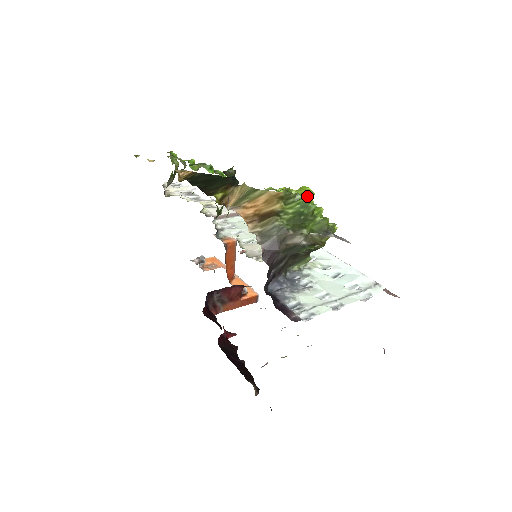
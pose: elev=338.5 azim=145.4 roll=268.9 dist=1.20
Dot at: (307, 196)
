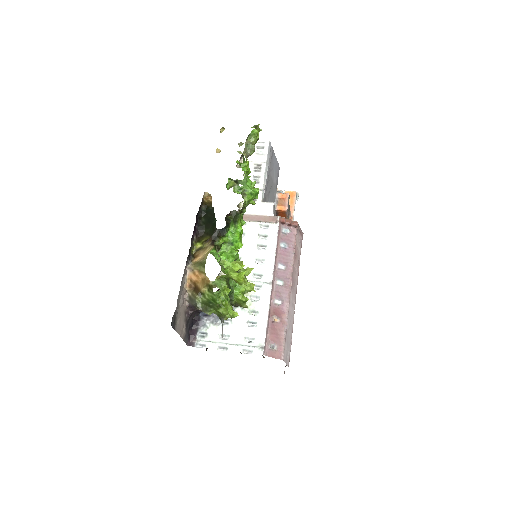
Dot at: (238, 282)
